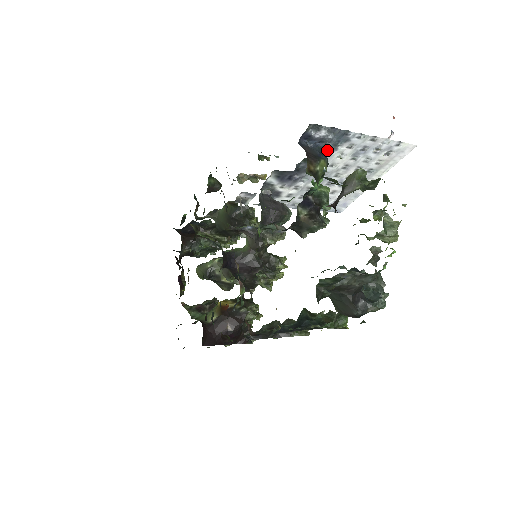
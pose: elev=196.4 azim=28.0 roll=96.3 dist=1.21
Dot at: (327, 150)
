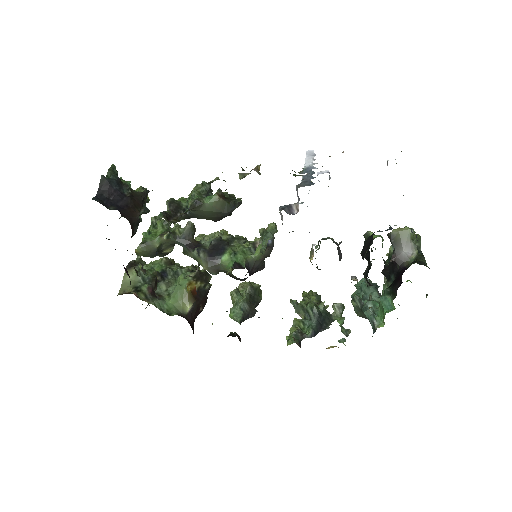
Dot at: occluded
